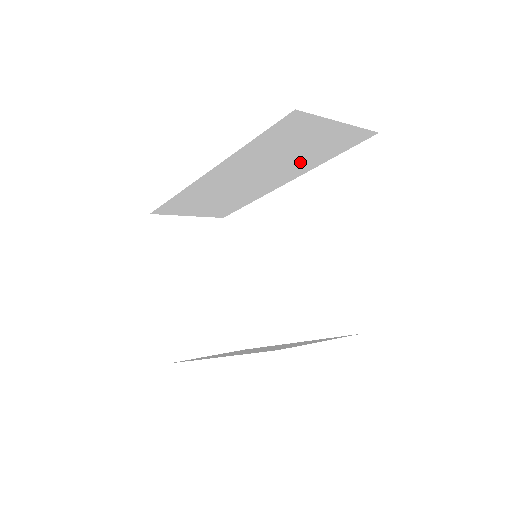
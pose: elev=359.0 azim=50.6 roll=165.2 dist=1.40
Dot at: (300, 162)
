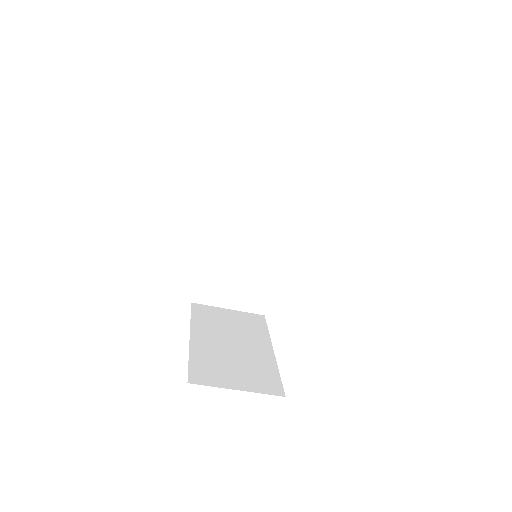
Dot at: (280, 194)
